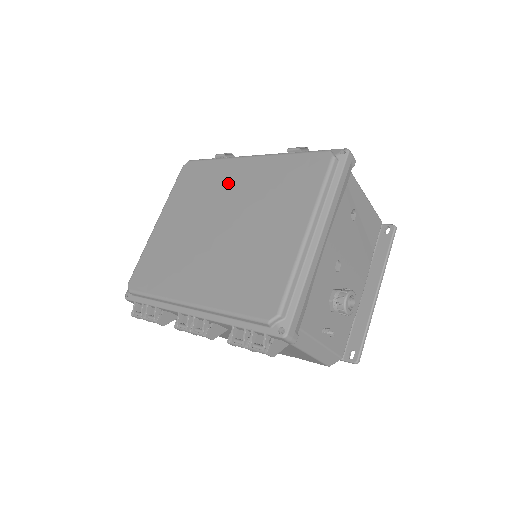
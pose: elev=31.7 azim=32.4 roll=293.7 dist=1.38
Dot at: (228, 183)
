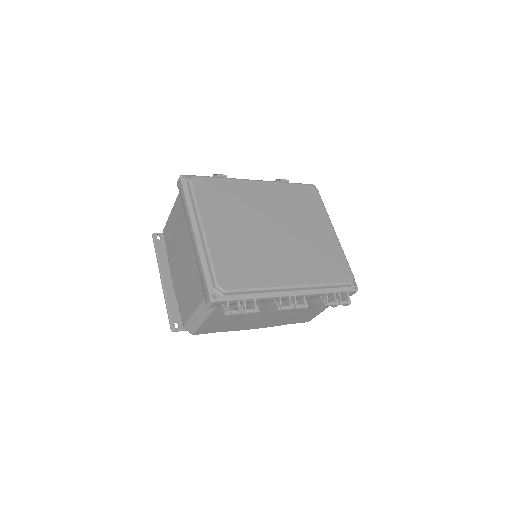
Dot at: (256, 199)
